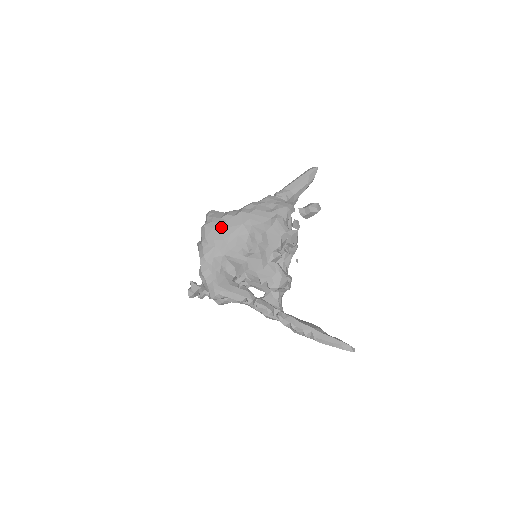
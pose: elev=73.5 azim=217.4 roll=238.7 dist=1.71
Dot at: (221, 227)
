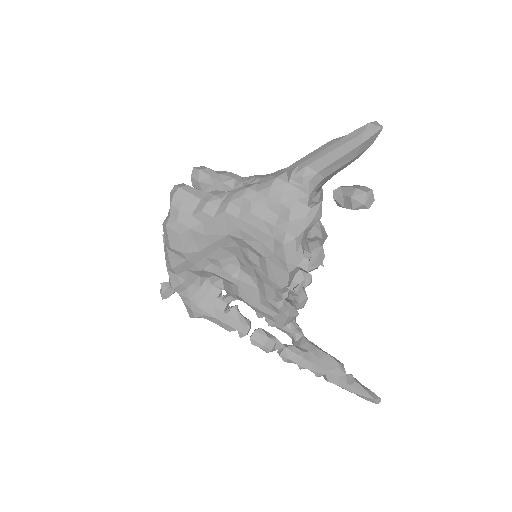
Dot at: (193, 233)
